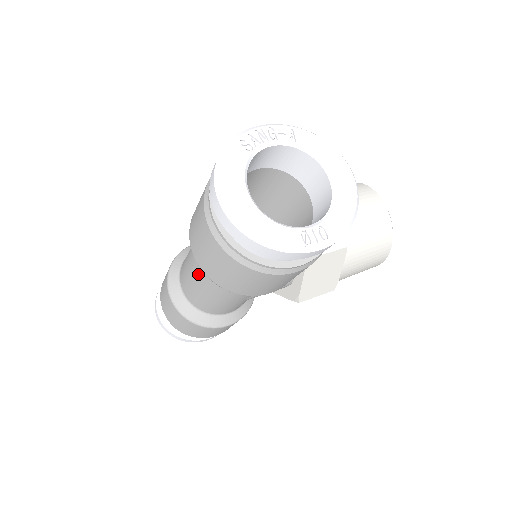
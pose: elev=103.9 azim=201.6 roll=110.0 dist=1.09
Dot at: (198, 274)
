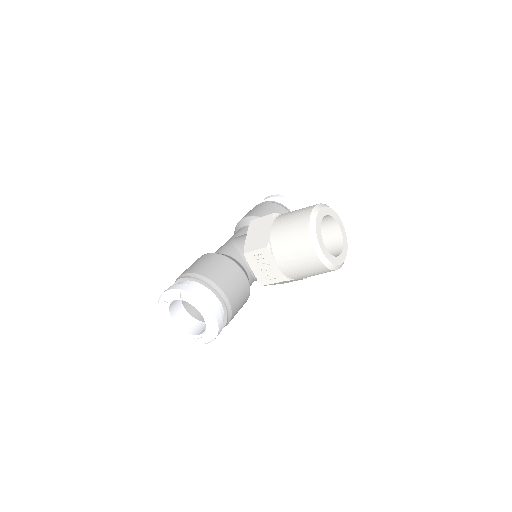
Dot at: occluded
